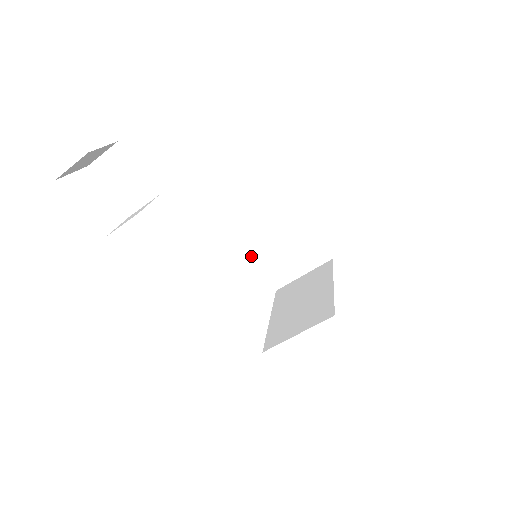
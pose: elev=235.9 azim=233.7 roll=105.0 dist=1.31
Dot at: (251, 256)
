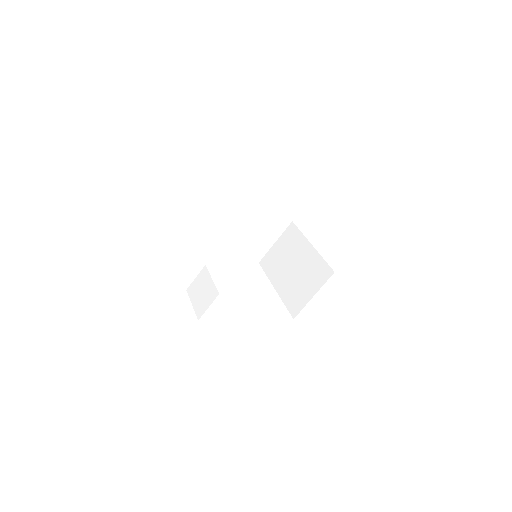
Dot at: (231, 248)
